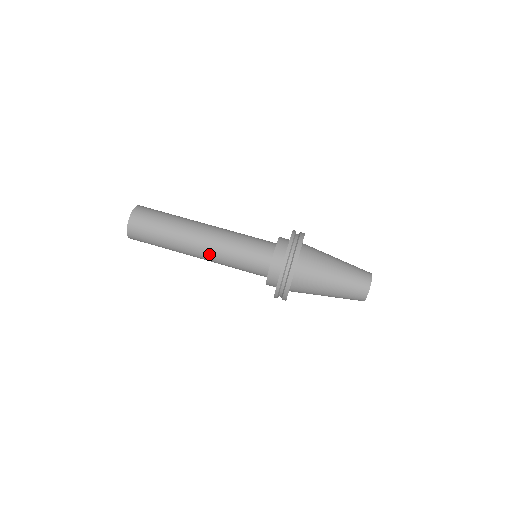
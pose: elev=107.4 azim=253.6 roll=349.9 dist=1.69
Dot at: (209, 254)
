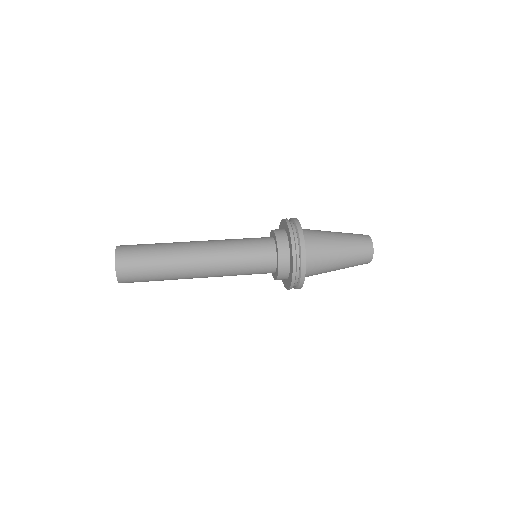
Dot at: (210, 242)
